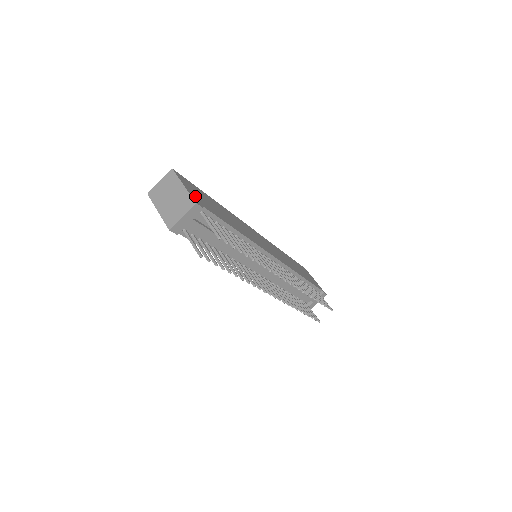
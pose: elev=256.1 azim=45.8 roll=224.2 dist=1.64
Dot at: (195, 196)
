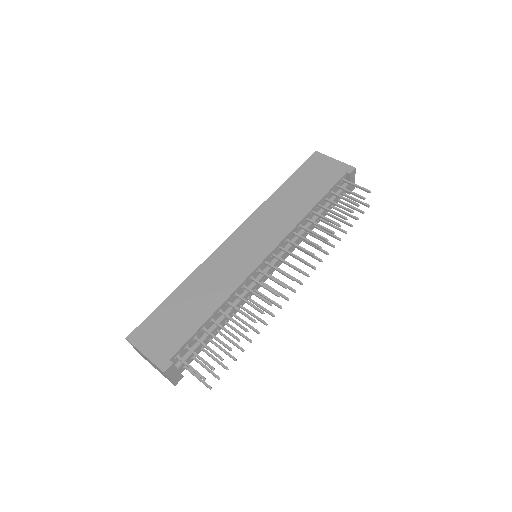
Dot at: (159, 351)
